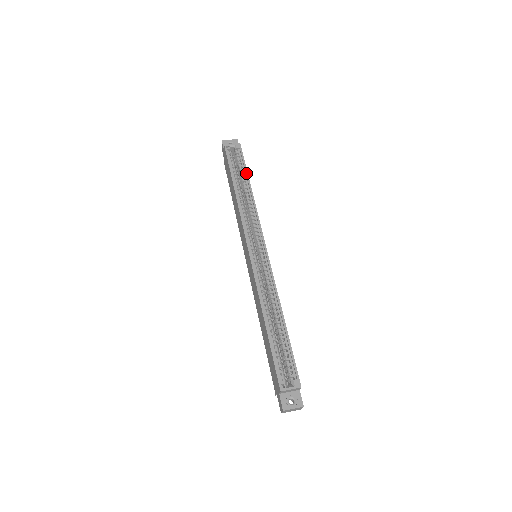
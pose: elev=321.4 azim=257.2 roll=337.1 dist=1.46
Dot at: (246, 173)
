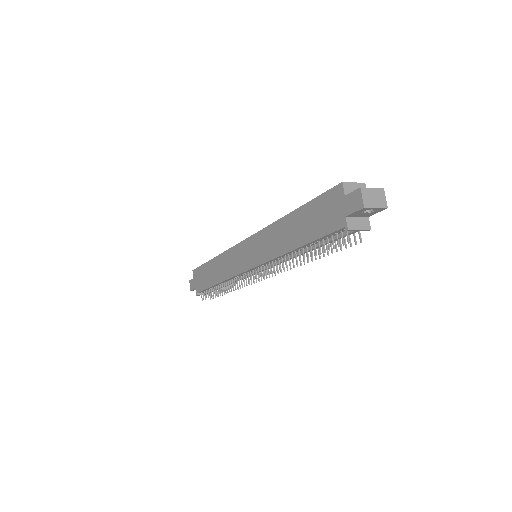
Dot at: occluded
